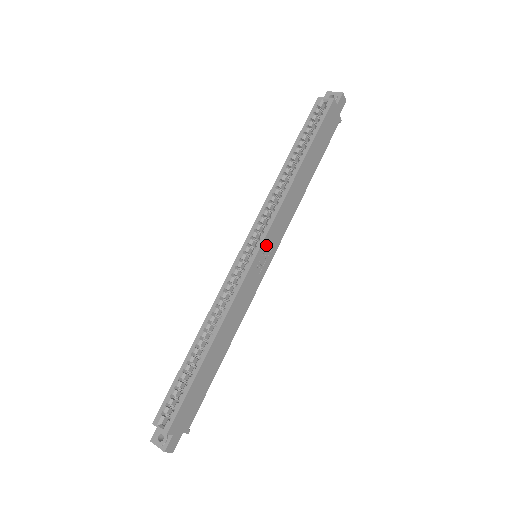
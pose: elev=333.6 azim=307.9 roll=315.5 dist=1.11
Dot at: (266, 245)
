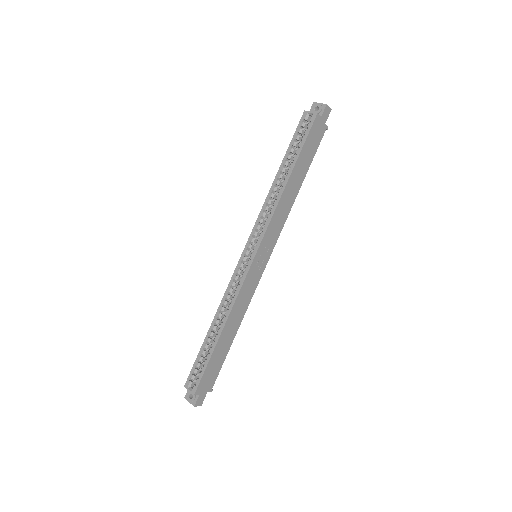
Dot at: (262, 248)
